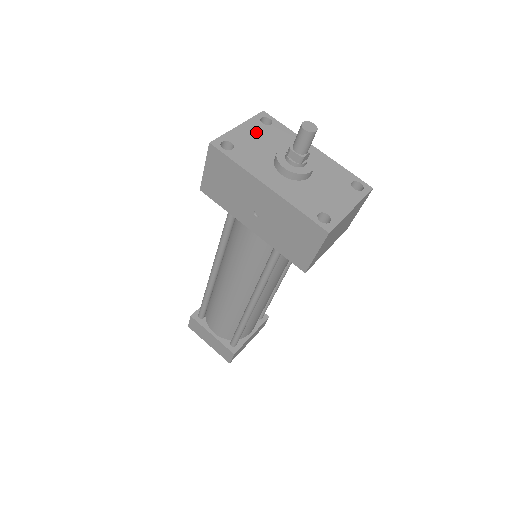
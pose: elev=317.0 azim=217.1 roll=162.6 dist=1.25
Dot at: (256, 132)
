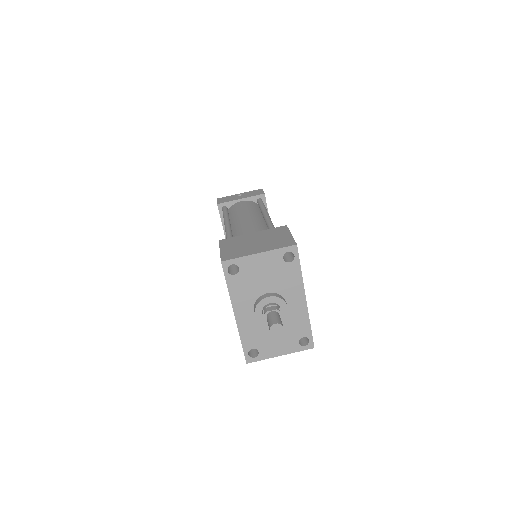
Dot at: (269, 265)
